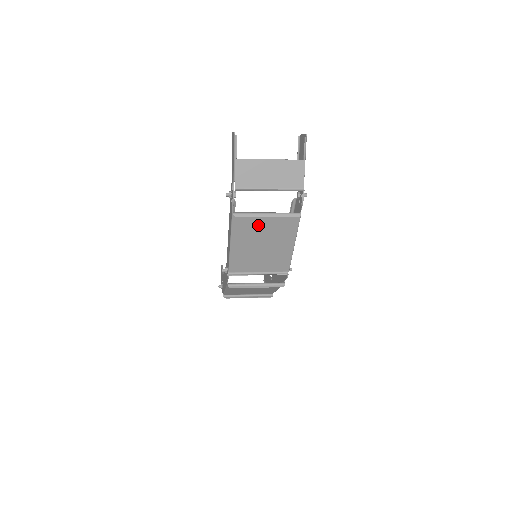
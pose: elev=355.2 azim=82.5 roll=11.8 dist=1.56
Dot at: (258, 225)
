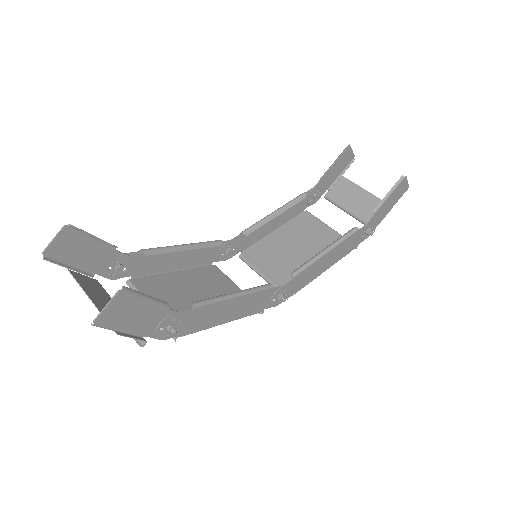
Dot at: (165, 296)
